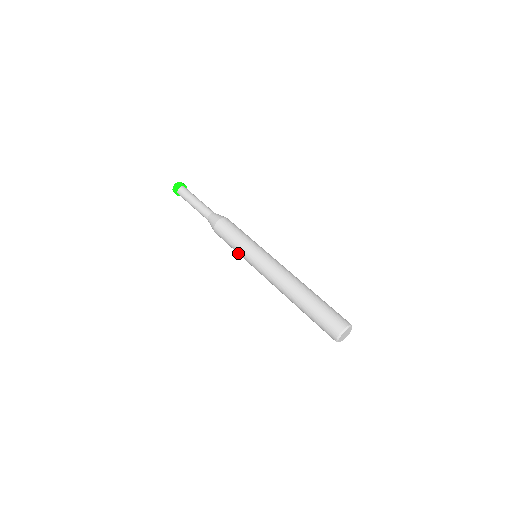
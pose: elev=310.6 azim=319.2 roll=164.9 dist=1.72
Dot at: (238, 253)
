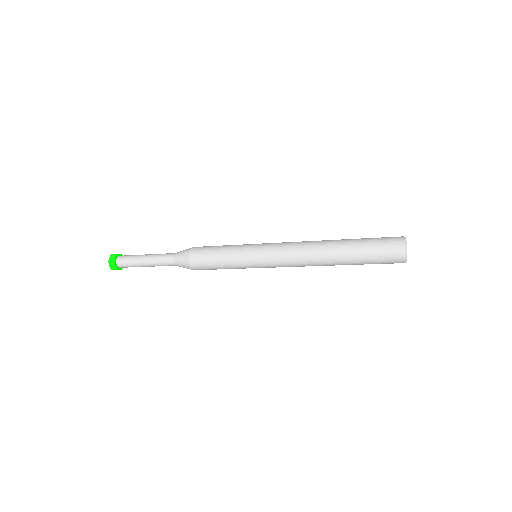
Dot at: (235, 266)
